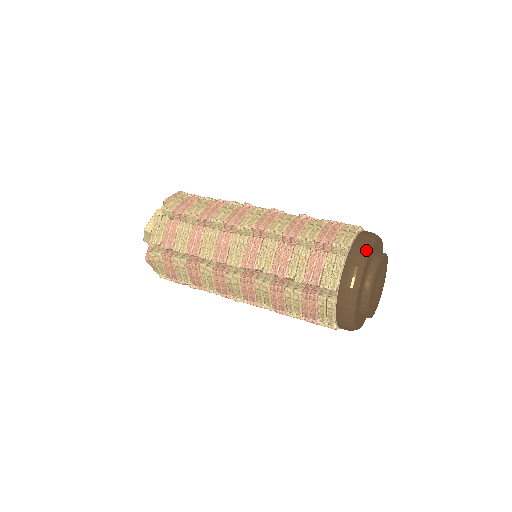
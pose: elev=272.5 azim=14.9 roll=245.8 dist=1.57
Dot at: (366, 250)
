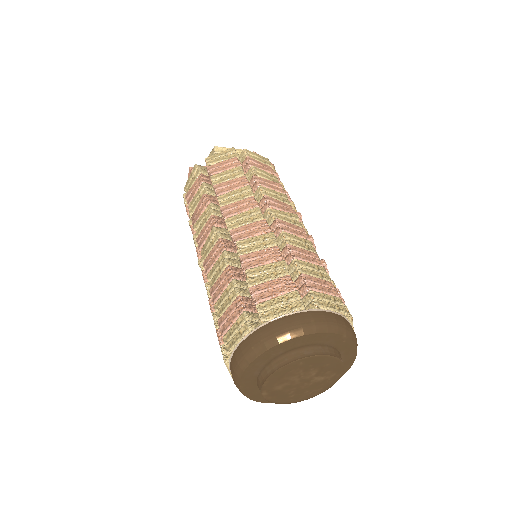
Dot at: (328, 327)
